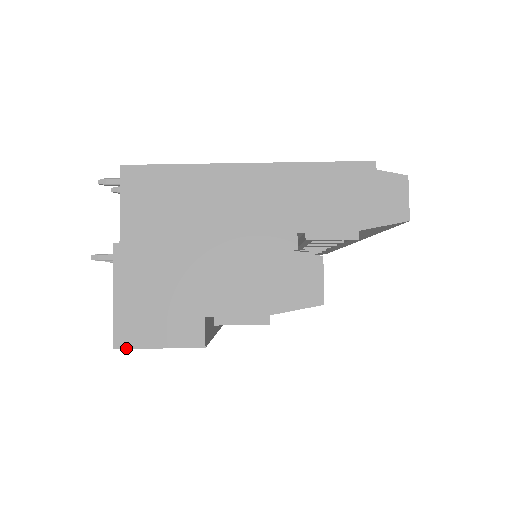
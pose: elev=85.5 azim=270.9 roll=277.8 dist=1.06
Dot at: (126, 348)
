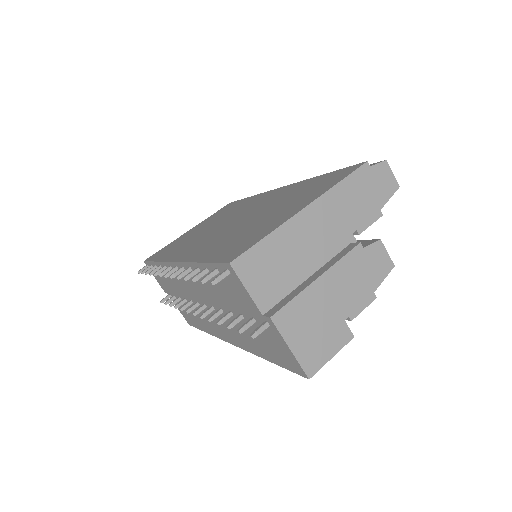
Dot at: occluded
